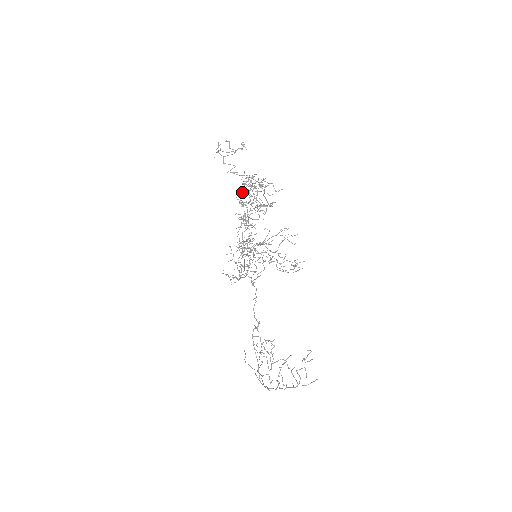
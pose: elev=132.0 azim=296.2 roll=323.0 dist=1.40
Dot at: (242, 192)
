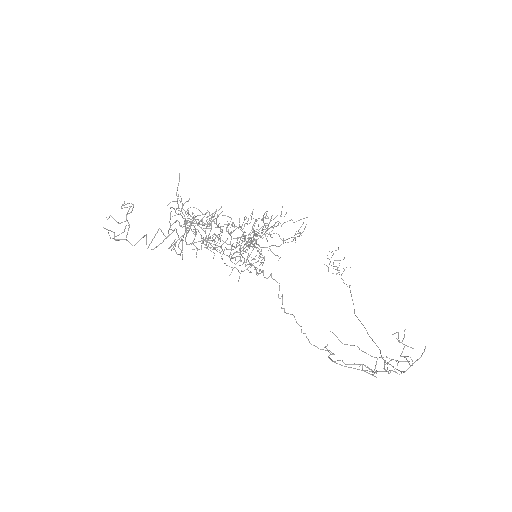
Dot at: occluded
